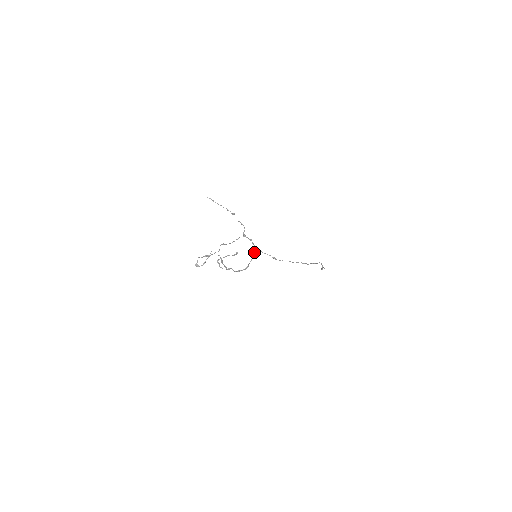
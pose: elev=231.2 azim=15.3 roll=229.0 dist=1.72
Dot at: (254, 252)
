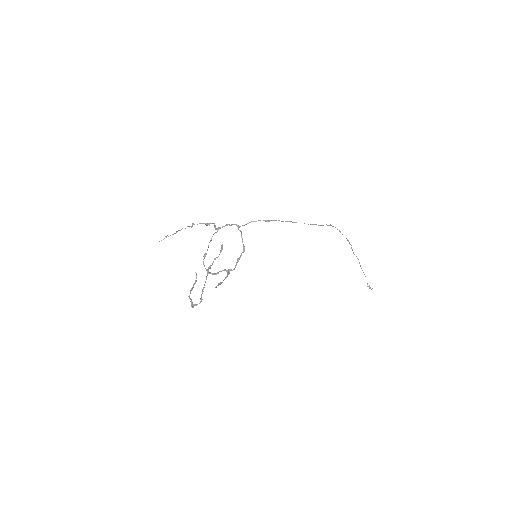
Dot at: (239, 230)
